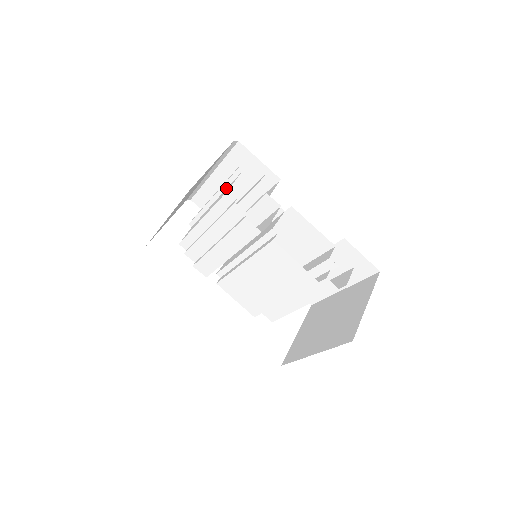
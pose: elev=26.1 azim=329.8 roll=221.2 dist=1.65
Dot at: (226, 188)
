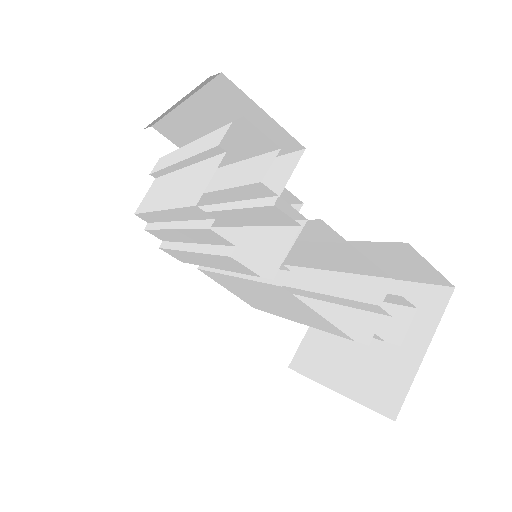
Dot at: (201, 160)
